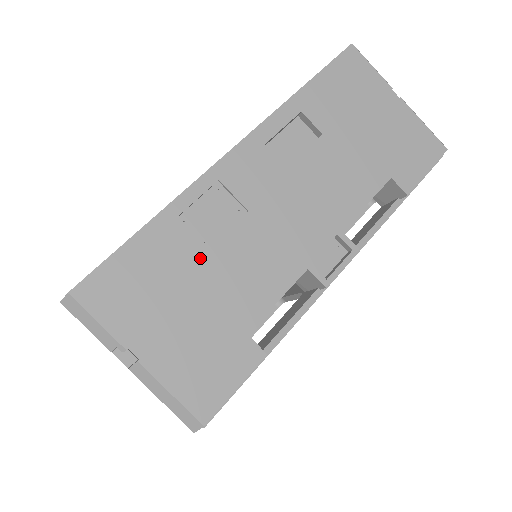
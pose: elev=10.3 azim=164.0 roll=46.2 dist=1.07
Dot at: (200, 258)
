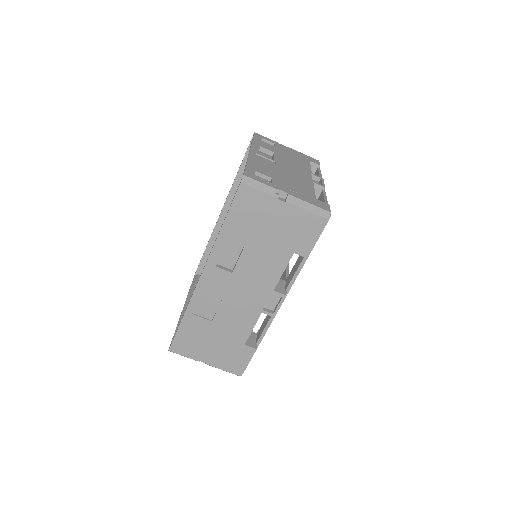
Dot at: (210, 324)
